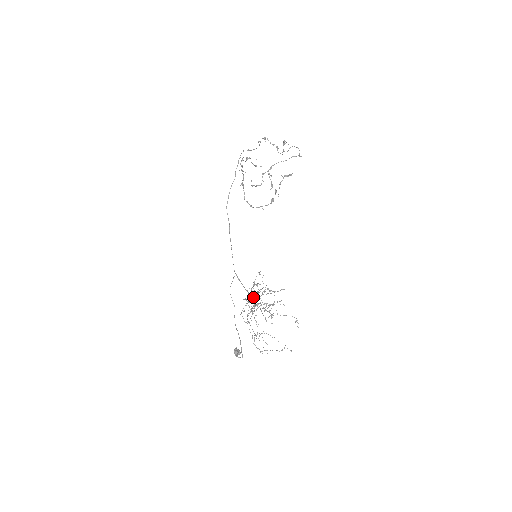
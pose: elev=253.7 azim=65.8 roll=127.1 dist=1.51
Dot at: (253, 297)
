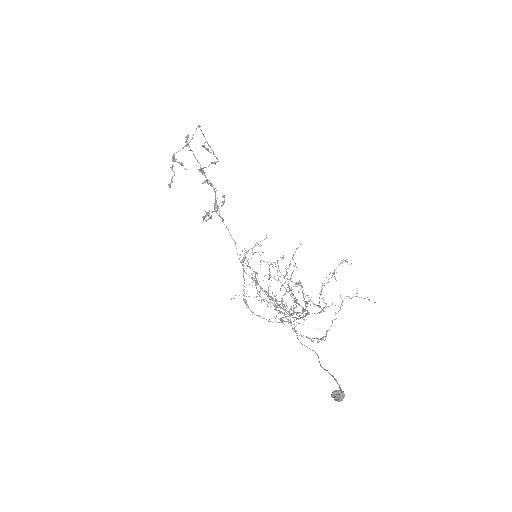
Dot at: occluded
